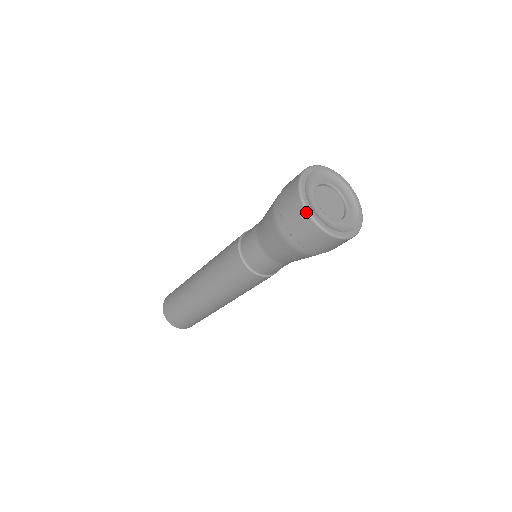
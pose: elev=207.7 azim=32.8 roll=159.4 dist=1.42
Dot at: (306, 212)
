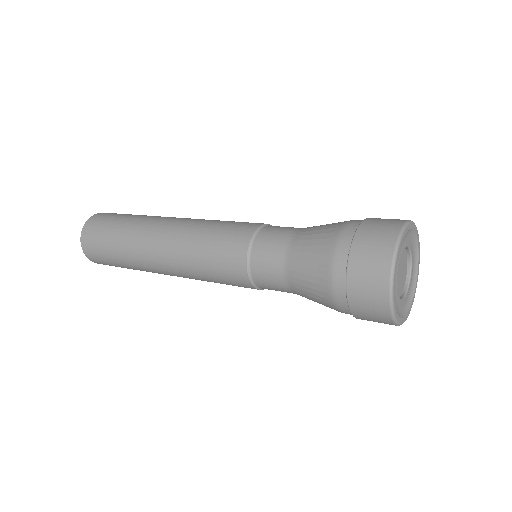
Dot at: (390, 275)
